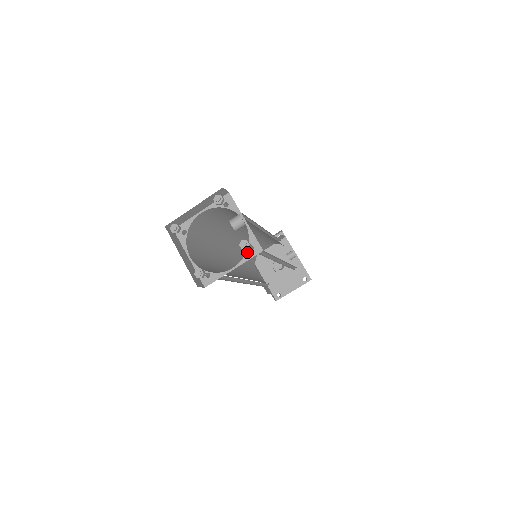
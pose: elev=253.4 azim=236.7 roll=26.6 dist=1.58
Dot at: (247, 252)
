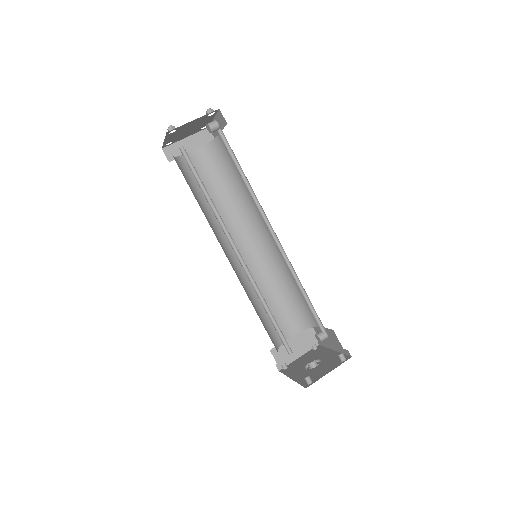
Dot at: occluded
